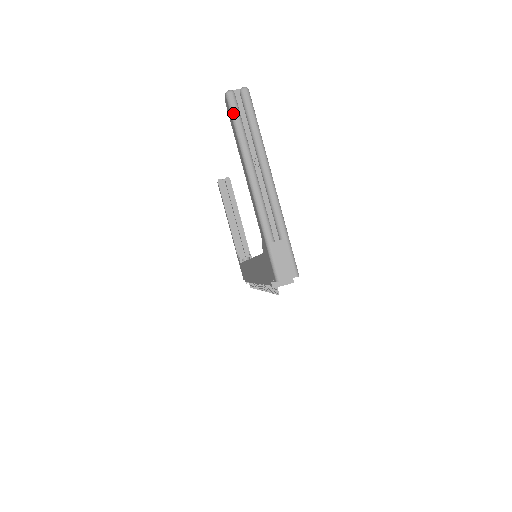
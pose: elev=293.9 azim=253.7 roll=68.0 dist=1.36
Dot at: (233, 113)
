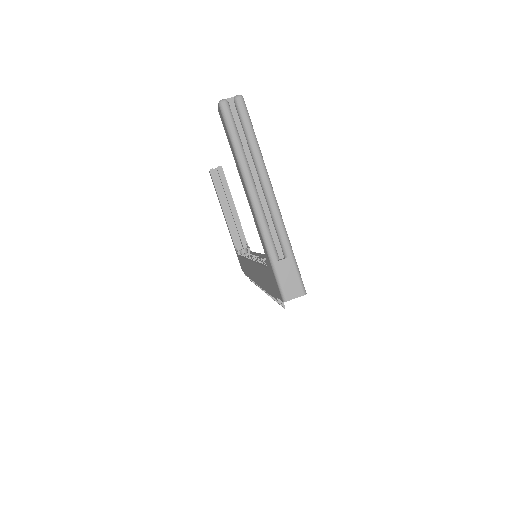
Dot at: (228, 125)
